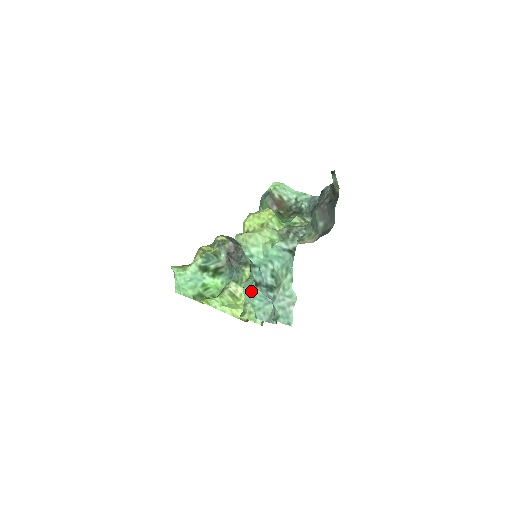
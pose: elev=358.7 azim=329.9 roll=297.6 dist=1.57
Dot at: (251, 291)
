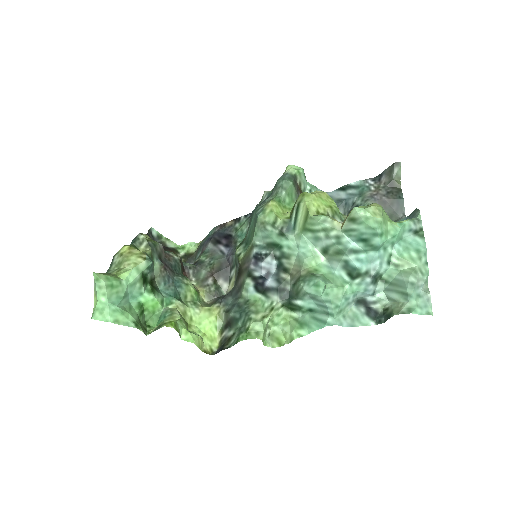
Dot at: (340, 286)
